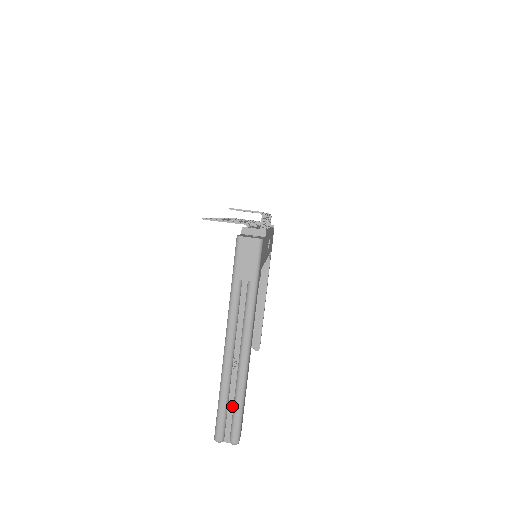
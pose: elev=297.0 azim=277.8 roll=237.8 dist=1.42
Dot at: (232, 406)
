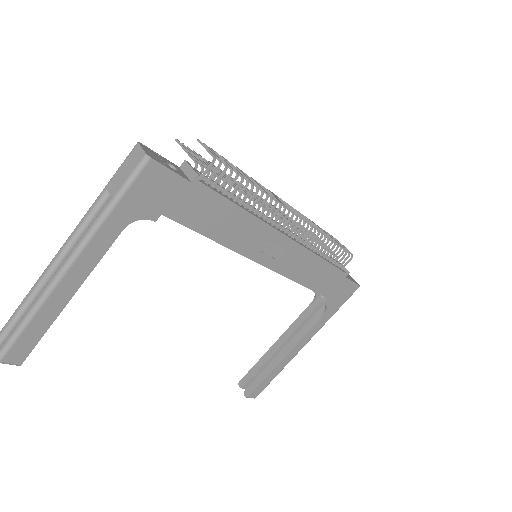
Dot at: occluded
